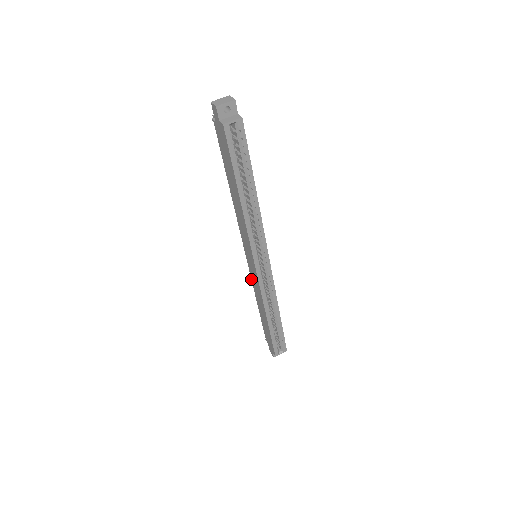
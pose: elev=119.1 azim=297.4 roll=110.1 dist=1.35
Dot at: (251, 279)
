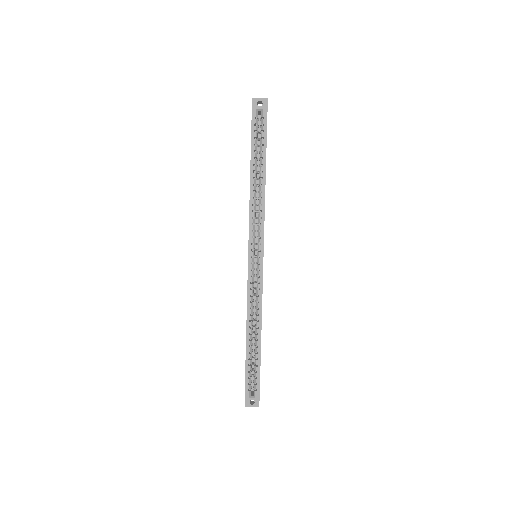
Dot at: occluded
